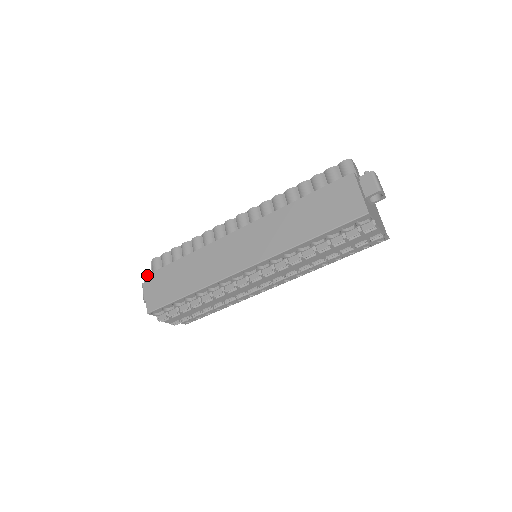
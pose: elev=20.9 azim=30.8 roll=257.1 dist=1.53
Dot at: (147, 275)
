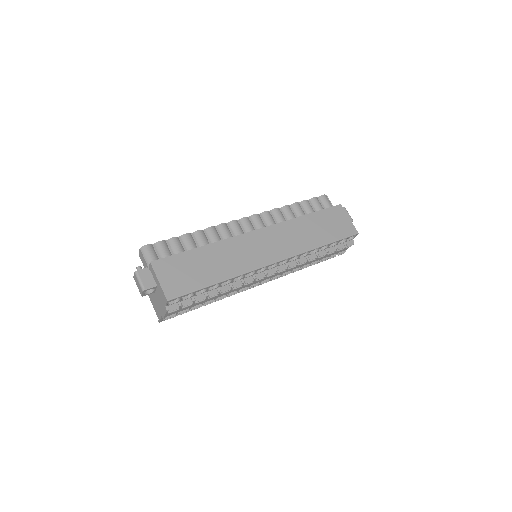
Dot at: (155, 261)
